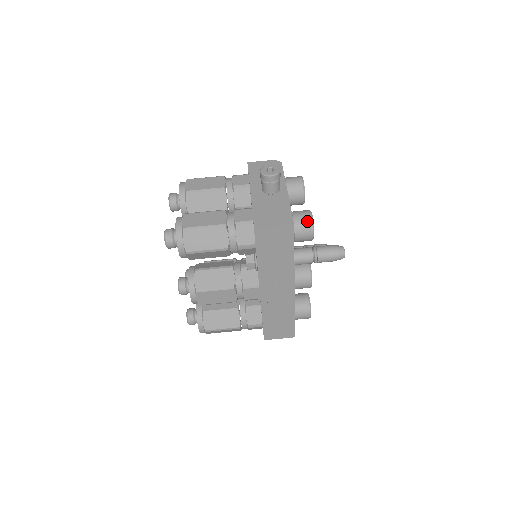
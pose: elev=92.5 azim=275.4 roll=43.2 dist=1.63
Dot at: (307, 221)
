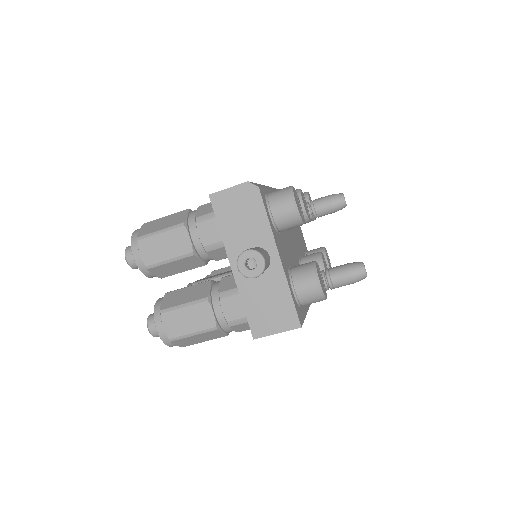
Dot at: (315, 296)
